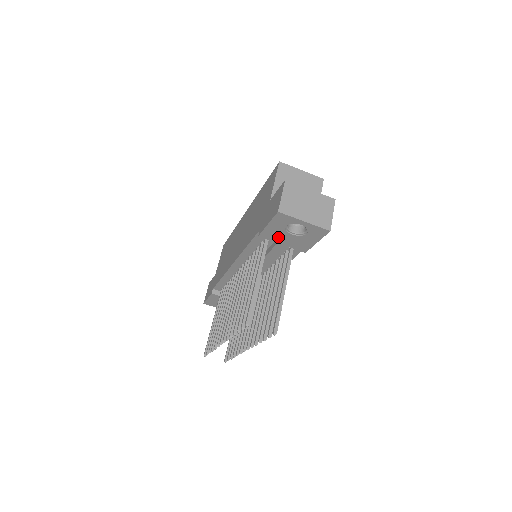
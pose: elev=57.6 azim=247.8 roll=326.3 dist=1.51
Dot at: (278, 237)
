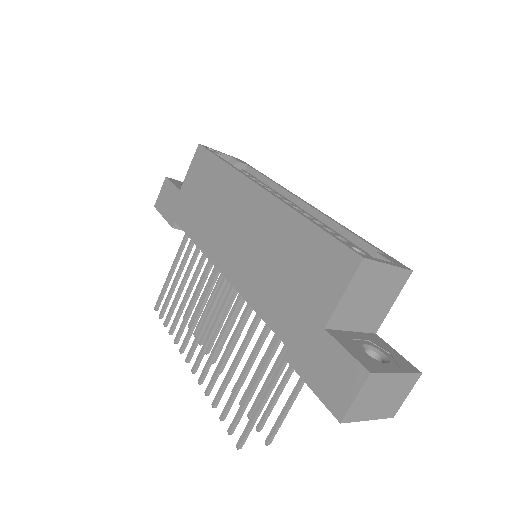
Dot at: occluded
